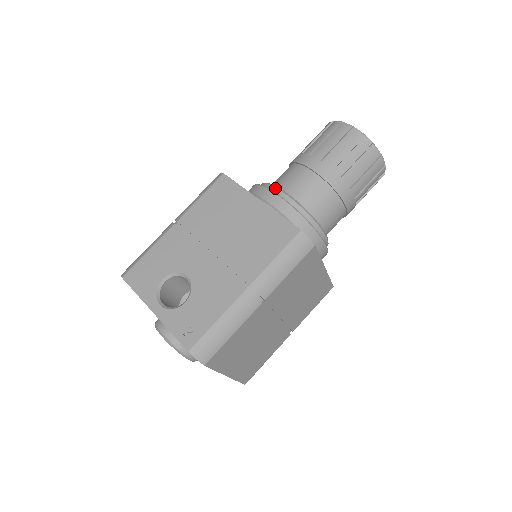
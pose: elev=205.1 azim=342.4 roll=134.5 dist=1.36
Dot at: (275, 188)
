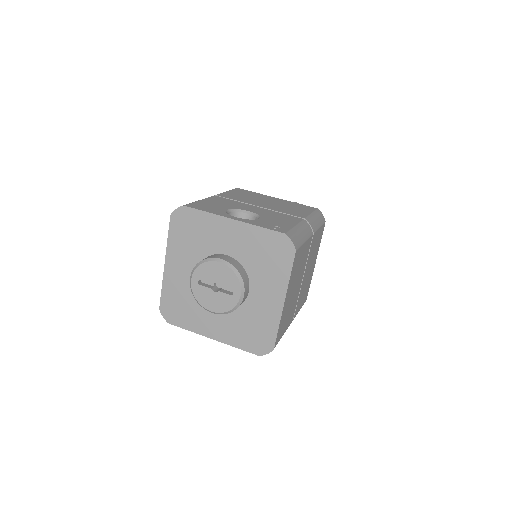
Dot at: occluded
